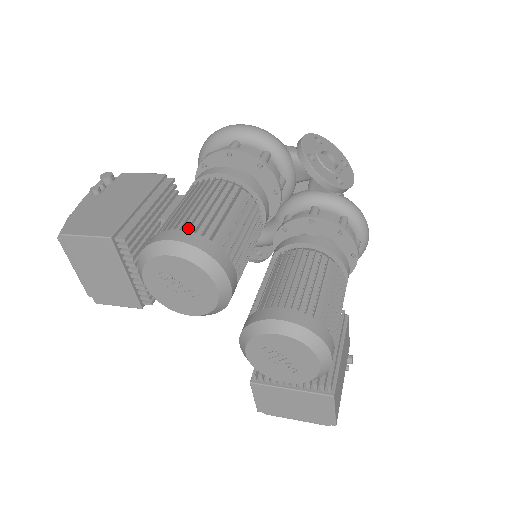
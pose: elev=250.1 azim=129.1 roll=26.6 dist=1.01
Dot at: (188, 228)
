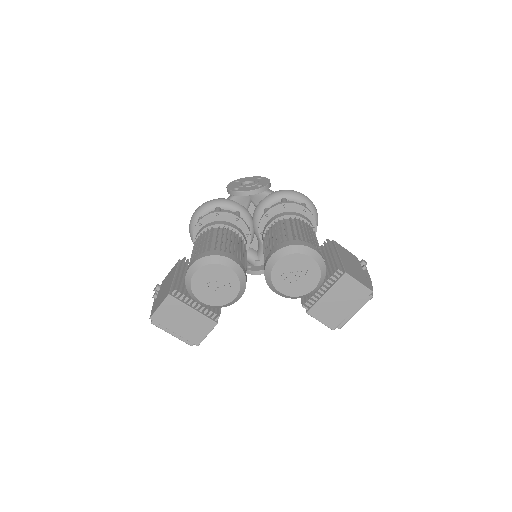
Dot at: (195, 257)
